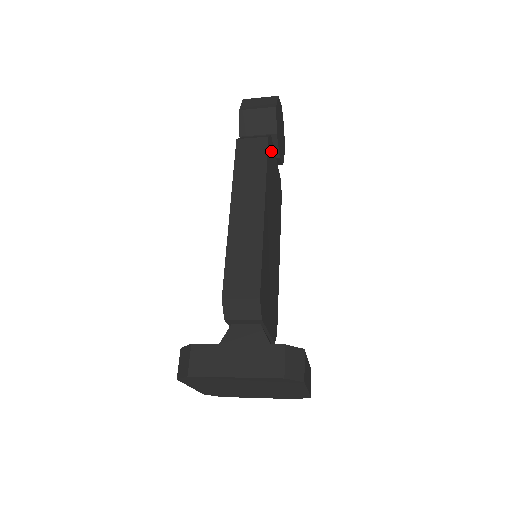
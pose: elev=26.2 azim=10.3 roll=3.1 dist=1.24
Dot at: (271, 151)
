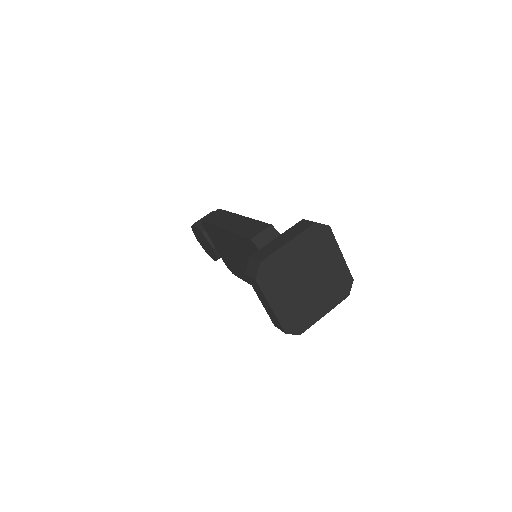
Dot at: occluded
